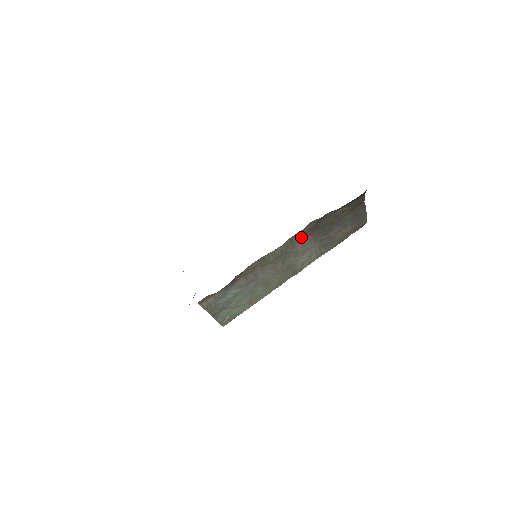
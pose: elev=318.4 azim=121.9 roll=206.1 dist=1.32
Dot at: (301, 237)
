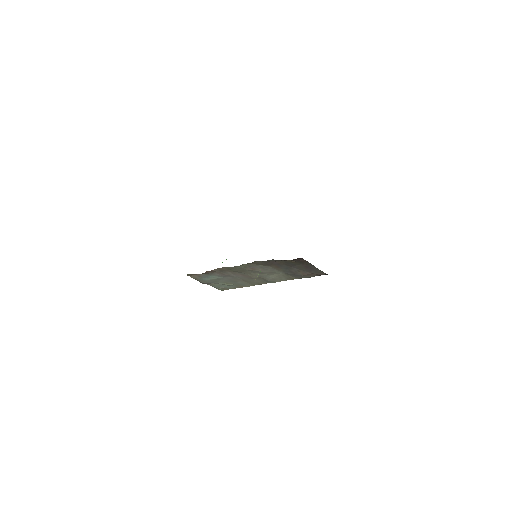
Dot at: (259, 265)
